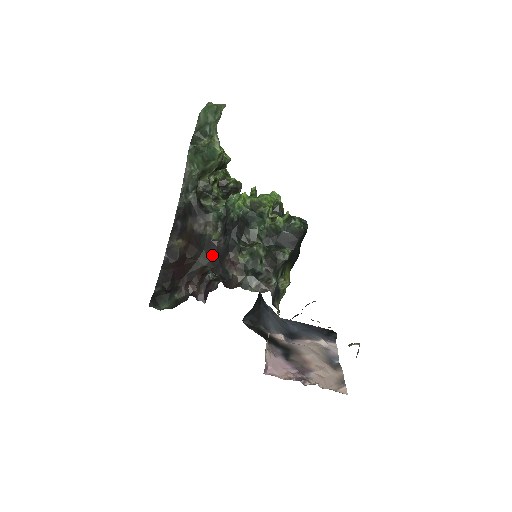
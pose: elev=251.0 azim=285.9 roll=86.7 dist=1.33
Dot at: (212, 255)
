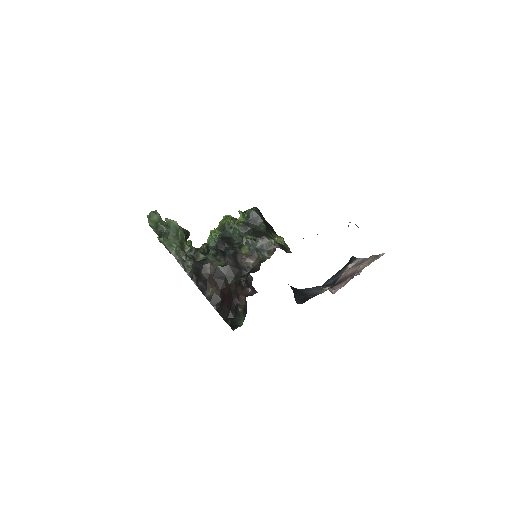
Dot at: (232, 272)
